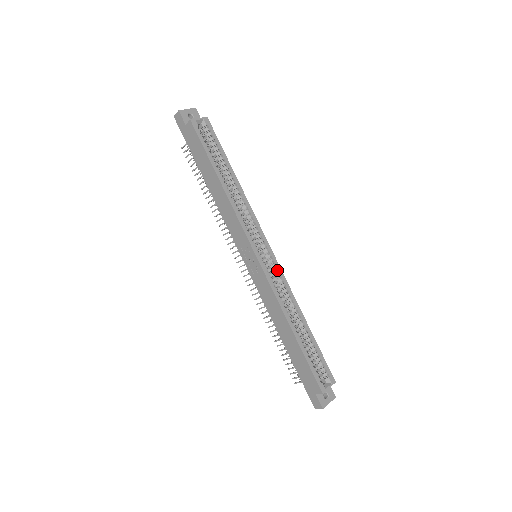
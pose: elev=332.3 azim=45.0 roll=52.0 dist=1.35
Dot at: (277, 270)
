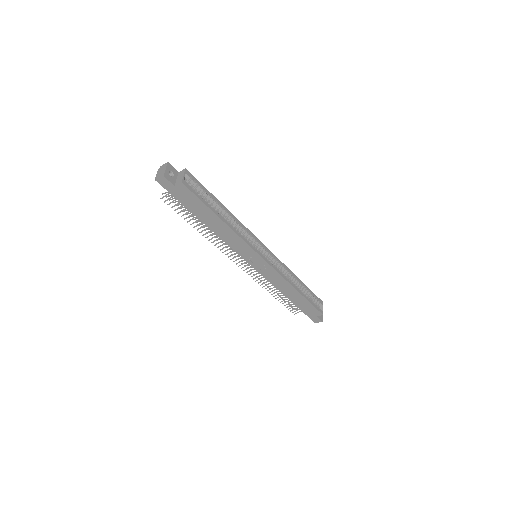
Dot at: (275, 259)
